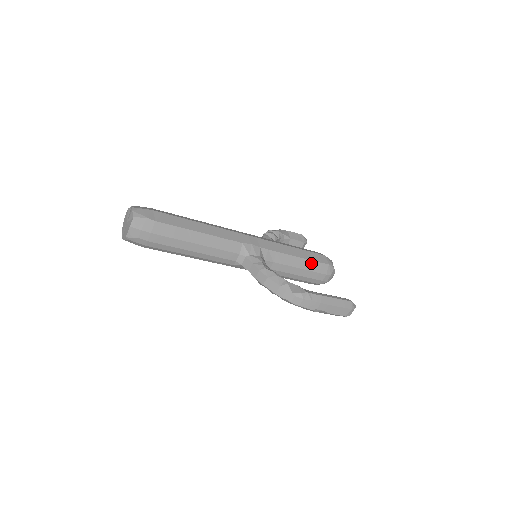
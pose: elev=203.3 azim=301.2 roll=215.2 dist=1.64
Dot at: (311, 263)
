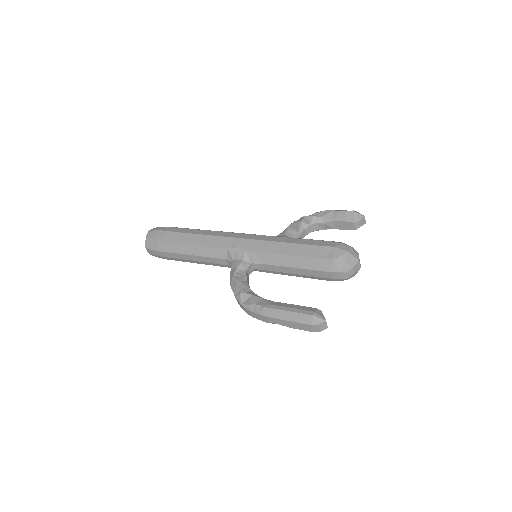
Dot at: (308, 260)
